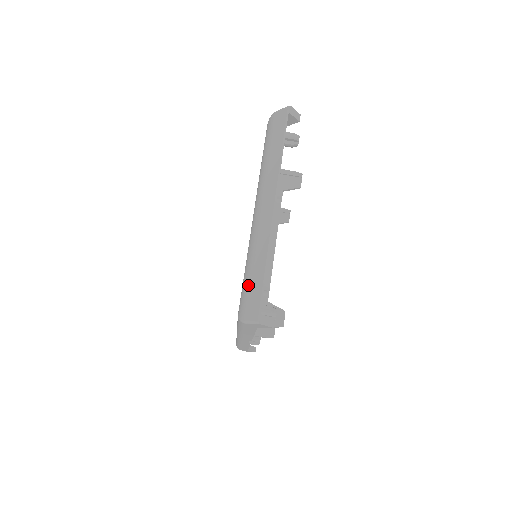
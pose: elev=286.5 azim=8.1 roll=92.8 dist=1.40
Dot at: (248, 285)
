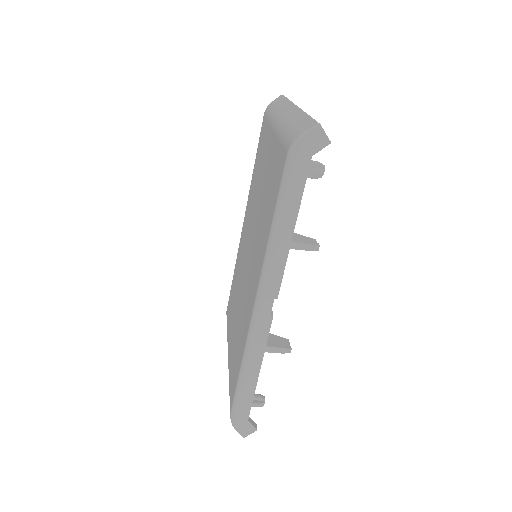
Dot at: (292, 129)
